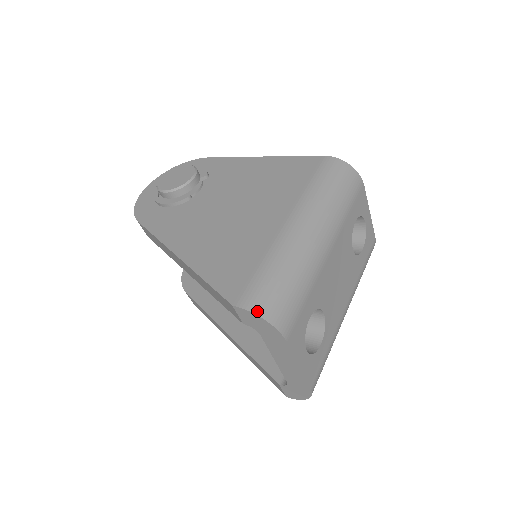
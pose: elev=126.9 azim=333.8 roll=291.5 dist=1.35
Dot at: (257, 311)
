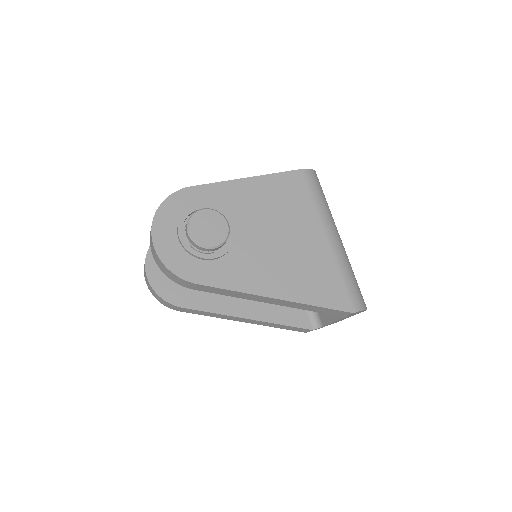
Dot at: (364, 308)
